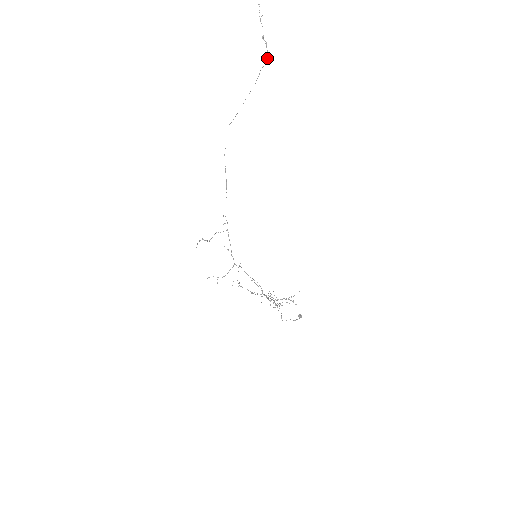
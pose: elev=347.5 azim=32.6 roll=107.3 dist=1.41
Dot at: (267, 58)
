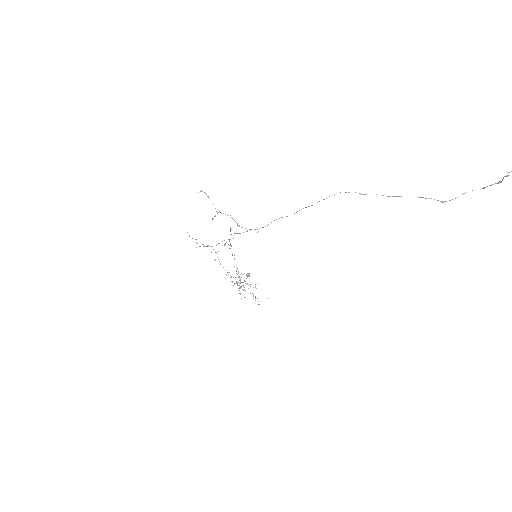
Dot at: occluded
